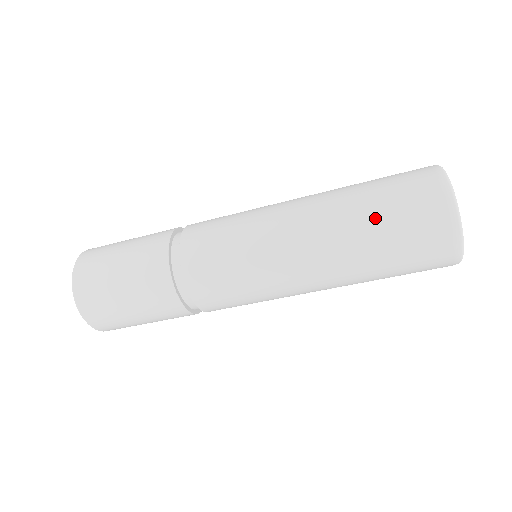
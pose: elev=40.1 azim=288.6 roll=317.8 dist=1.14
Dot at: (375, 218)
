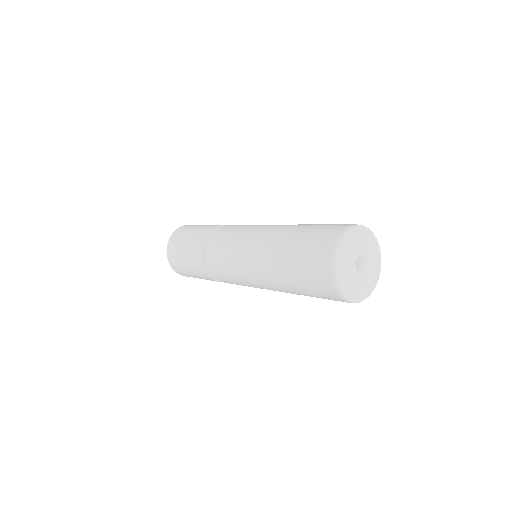
Dot at: (294, 279)
